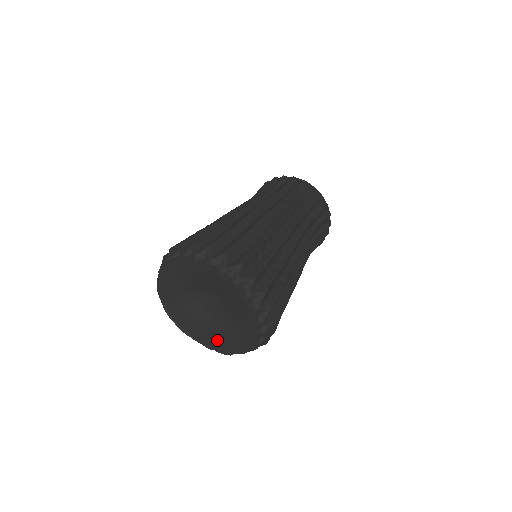
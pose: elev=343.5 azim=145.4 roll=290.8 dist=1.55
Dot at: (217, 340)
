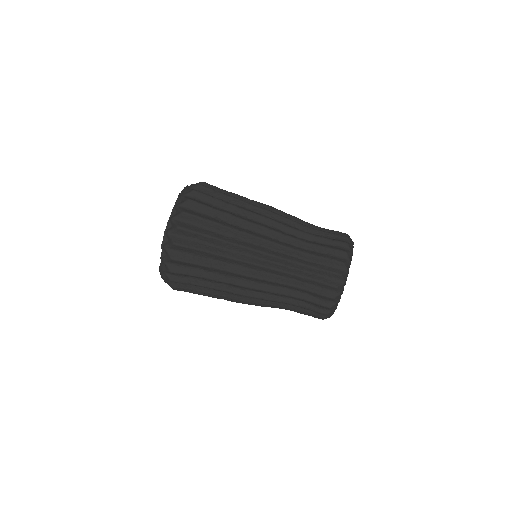
Dot at: occluded
